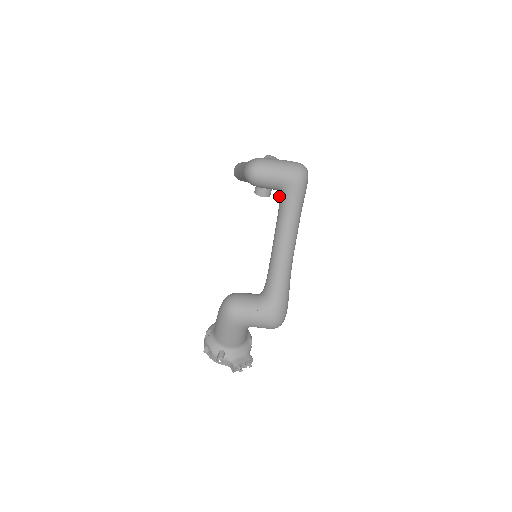
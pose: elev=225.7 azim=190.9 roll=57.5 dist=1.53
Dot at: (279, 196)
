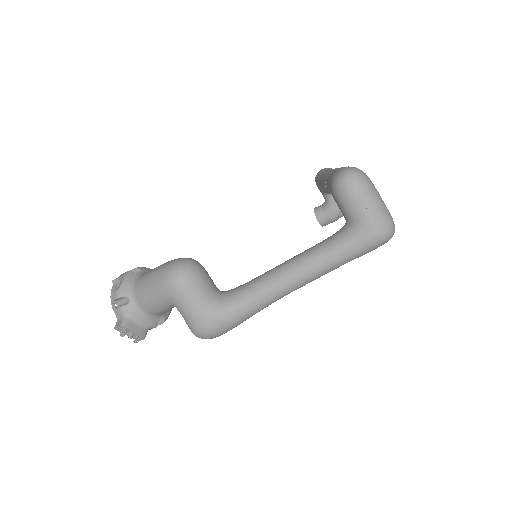
Dot at: (341, 228)
